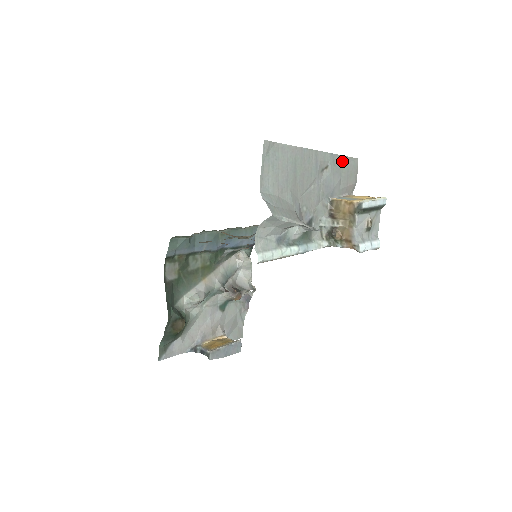
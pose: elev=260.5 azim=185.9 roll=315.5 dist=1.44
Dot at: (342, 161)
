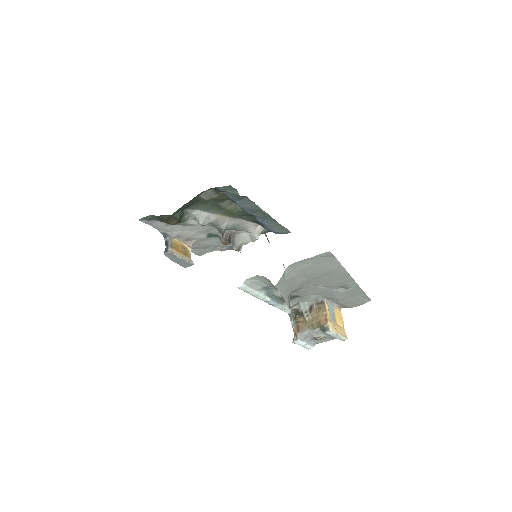
Dot at: (360, 294)
